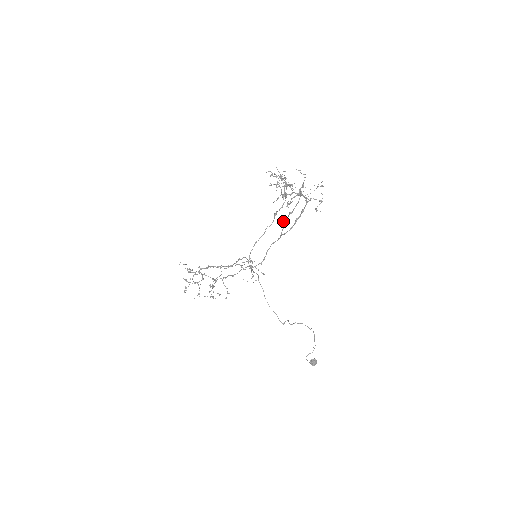
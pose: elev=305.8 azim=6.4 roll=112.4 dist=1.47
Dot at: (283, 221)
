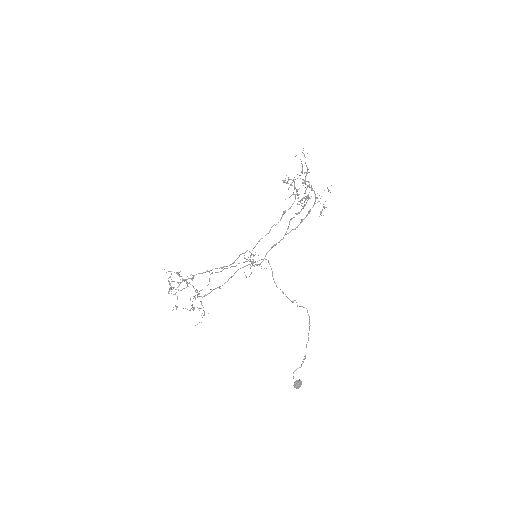
Dot at: occluded
